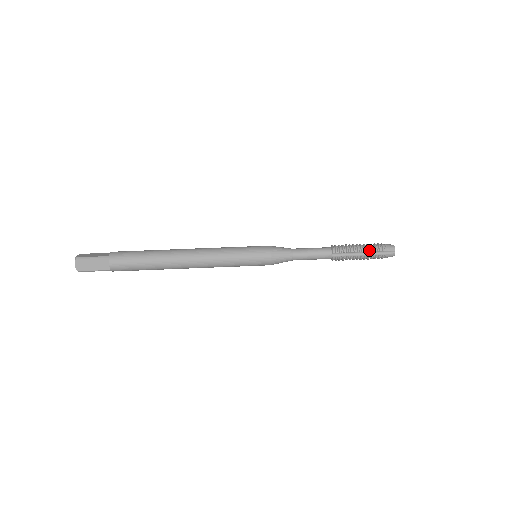
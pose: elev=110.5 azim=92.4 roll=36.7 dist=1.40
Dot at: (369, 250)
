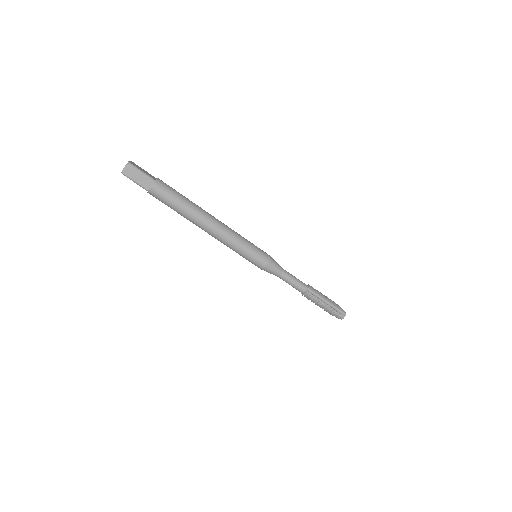
Dot at: (324, 310)
